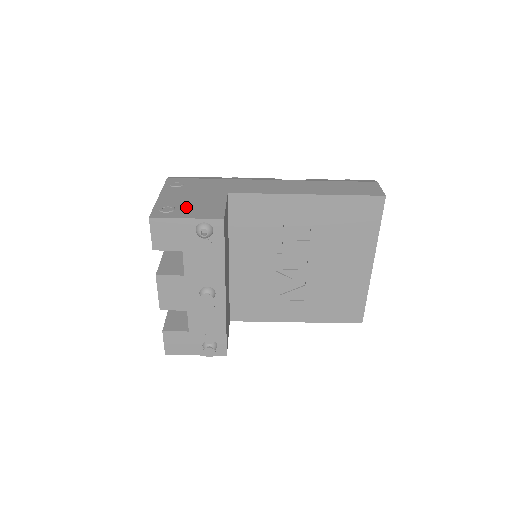
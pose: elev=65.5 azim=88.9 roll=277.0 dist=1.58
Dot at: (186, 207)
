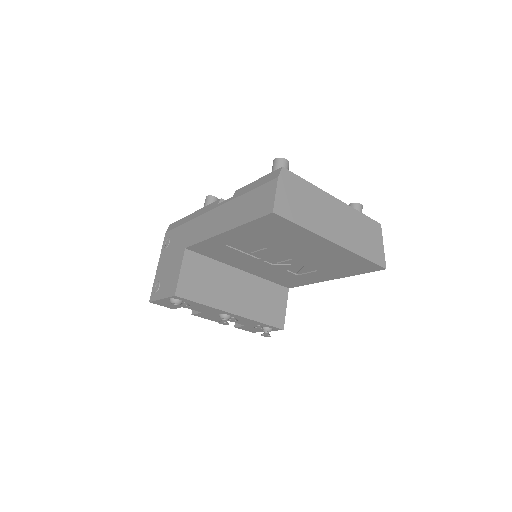
Dot at: (164, 281)
